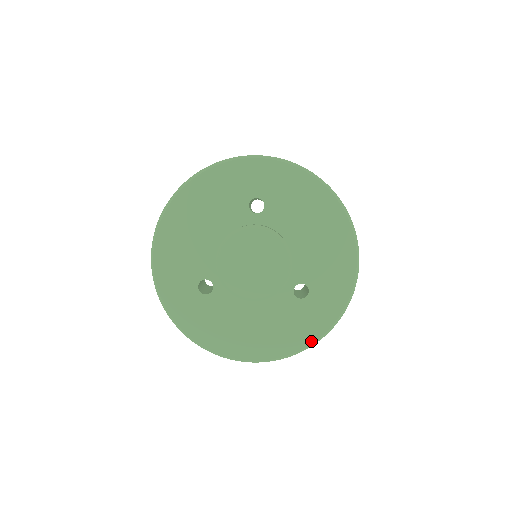
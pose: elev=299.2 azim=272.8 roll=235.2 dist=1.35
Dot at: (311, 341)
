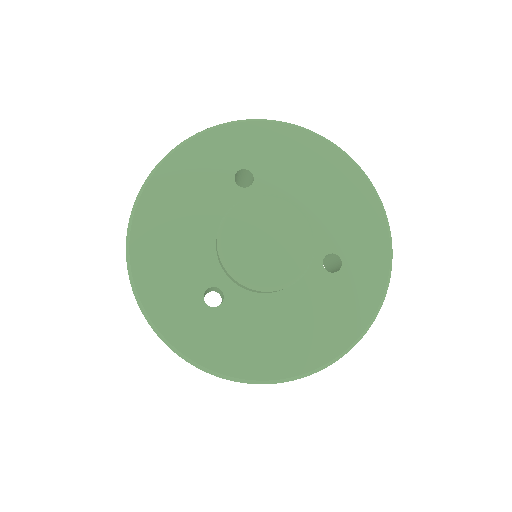
Dot at: (367, 321)
